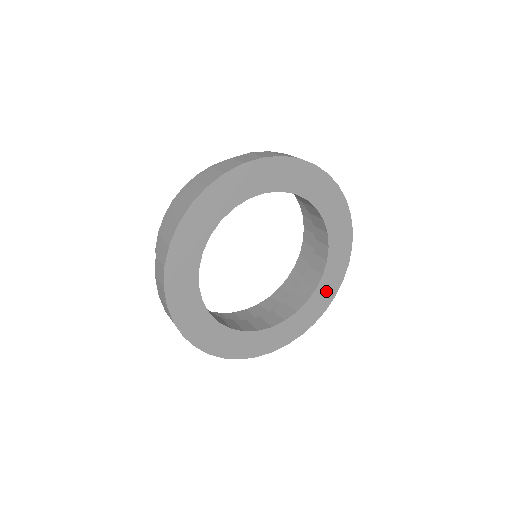
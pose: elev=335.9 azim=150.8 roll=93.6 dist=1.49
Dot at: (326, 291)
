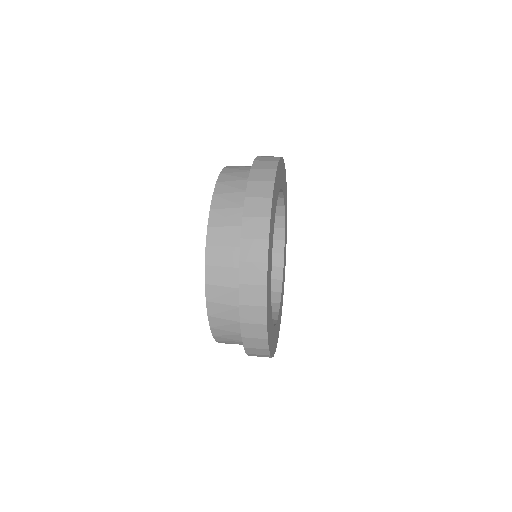
Dot at: (284, 267)
